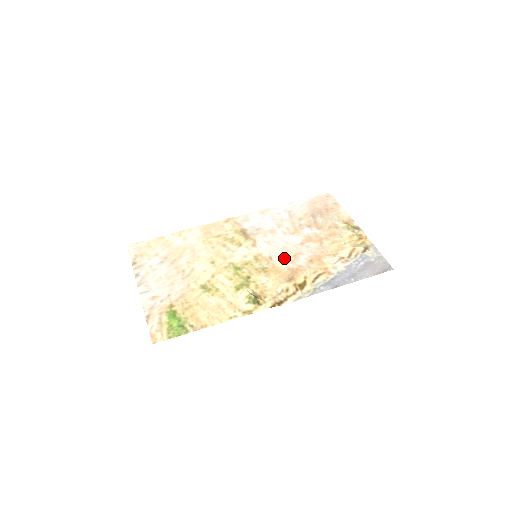
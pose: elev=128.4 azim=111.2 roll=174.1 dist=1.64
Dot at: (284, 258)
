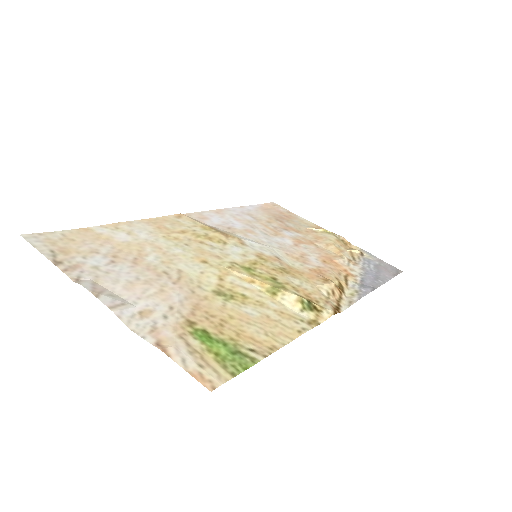
Dot at: (292, 259)
